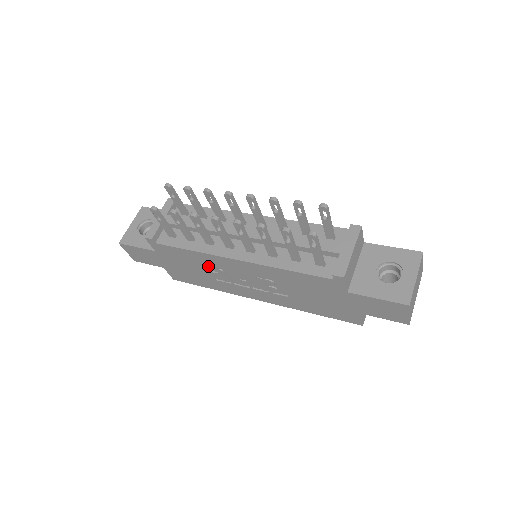
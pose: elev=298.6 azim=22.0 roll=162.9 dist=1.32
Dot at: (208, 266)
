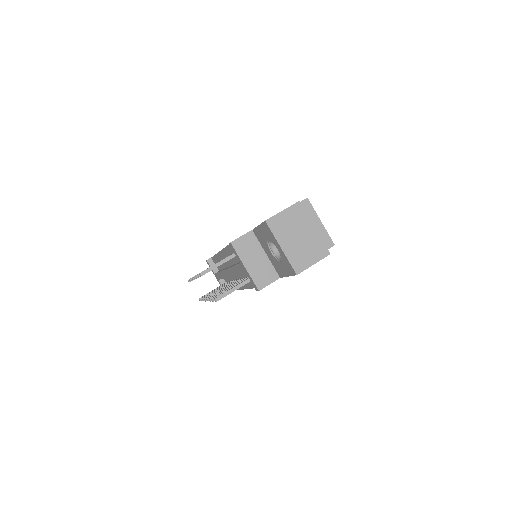
Dot at: occluded
